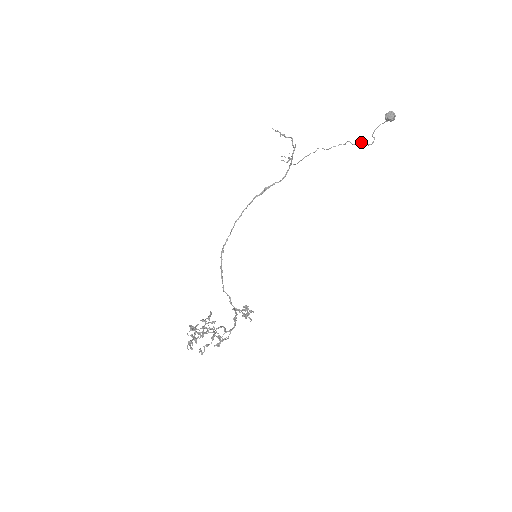
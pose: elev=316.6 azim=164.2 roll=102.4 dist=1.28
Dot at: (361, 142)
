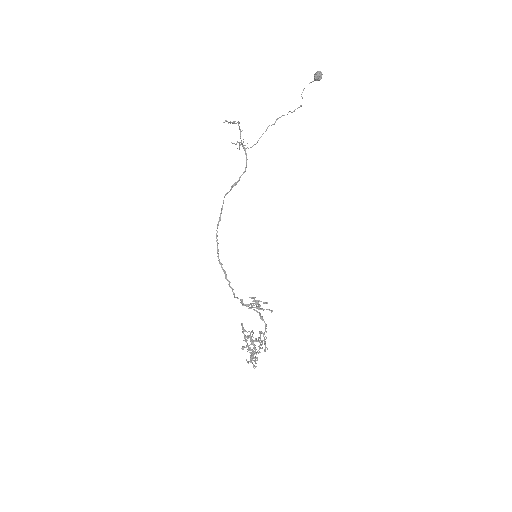
Dot at: (298, 107)
